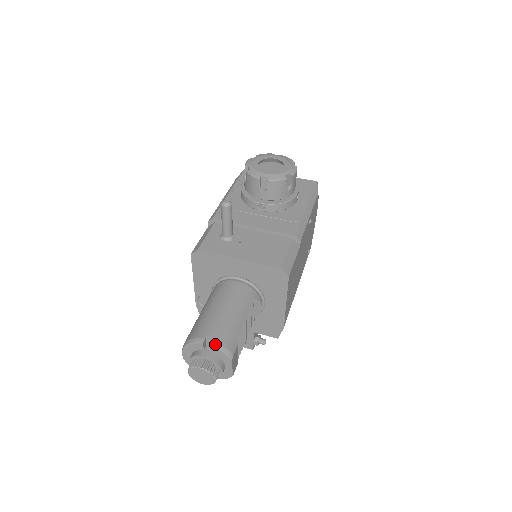
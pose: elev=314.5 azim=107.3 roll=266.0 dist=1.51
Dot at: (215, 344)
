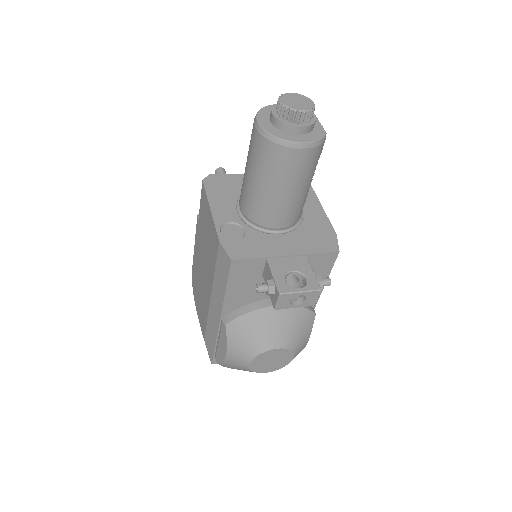
Dot at: occluded
